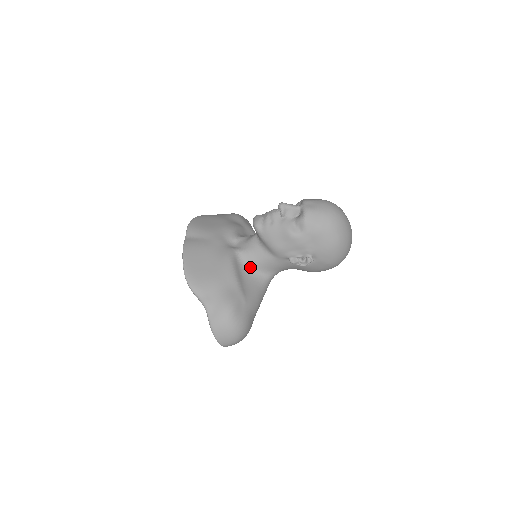
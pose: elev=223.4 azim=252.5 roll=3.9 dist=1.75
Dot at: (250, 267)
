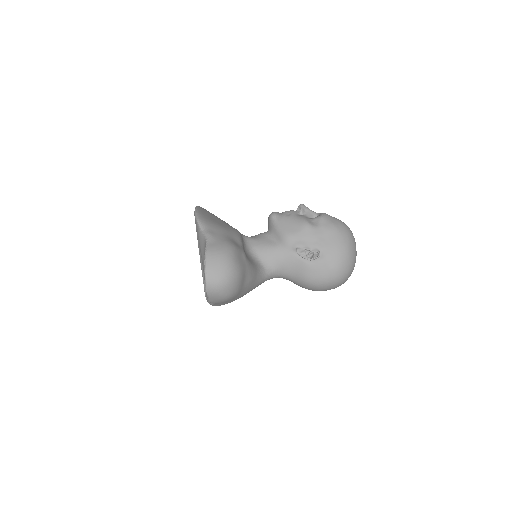
Dot at: (252, 250)
